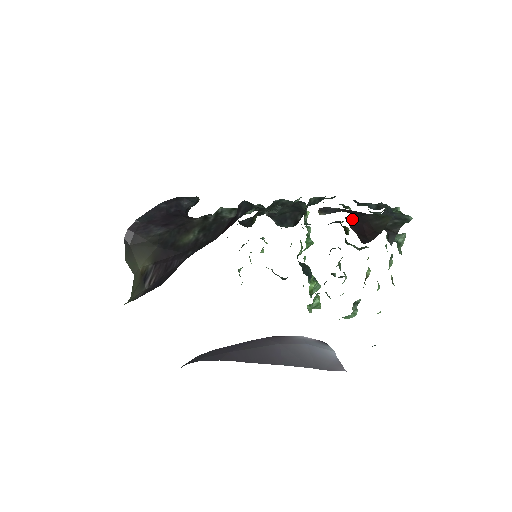
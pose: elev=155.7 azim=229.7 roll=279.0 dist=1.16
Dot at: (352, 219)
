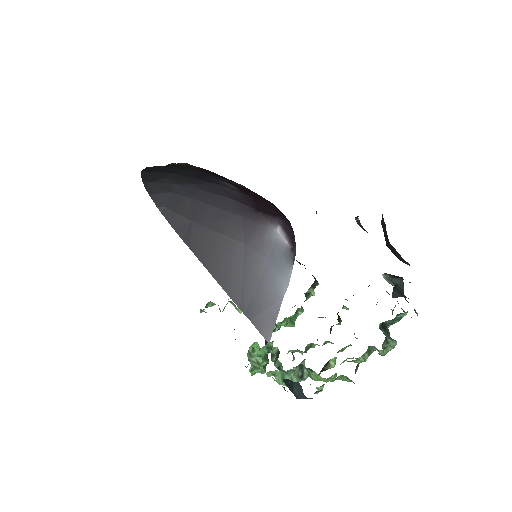
Dot at: (384, 226)
